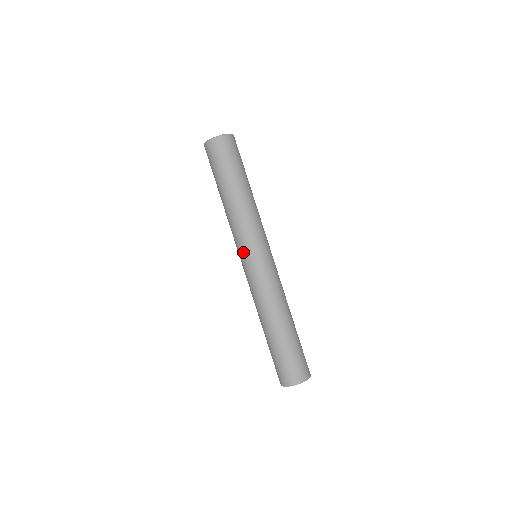
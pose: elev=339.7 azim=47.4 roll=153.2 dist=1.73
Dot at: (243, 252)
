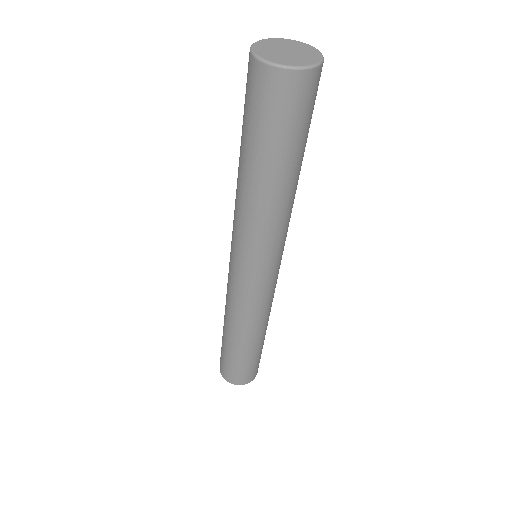
Dot at: (233, 254)
